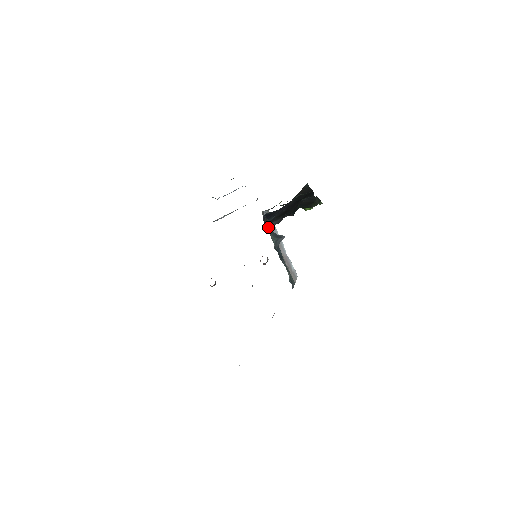
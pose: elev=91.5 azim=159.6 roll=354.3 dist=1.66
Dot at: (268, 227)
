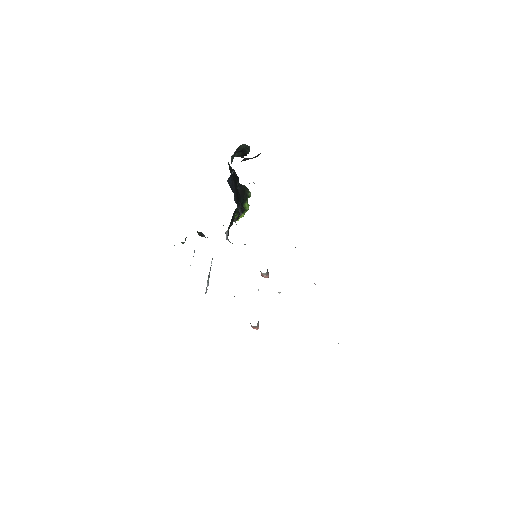
Dot at: occluded
